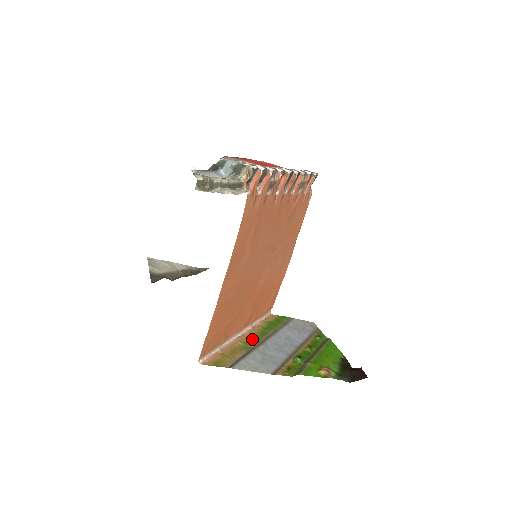
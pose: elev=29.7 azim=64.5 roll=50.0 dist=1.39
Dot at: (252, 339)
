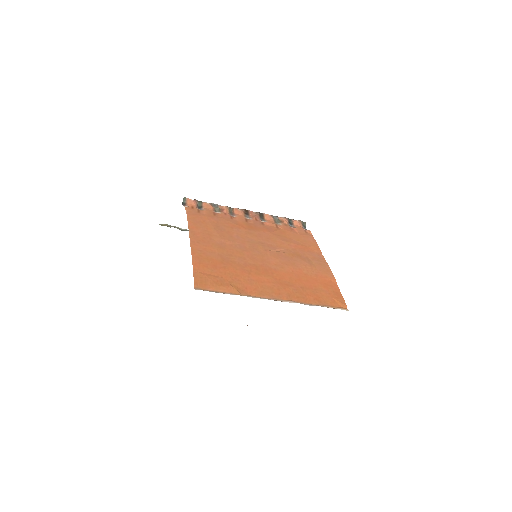
Dot at: occluded
